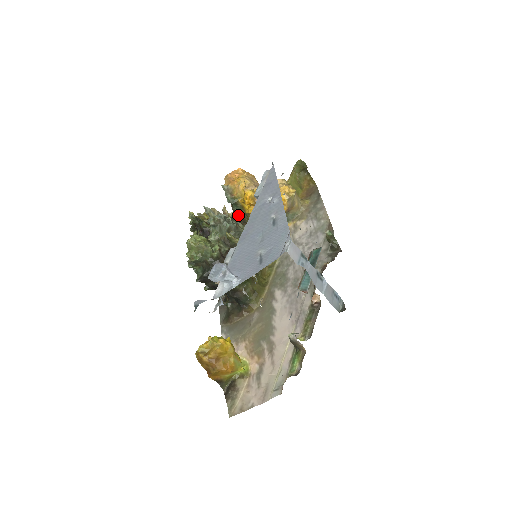
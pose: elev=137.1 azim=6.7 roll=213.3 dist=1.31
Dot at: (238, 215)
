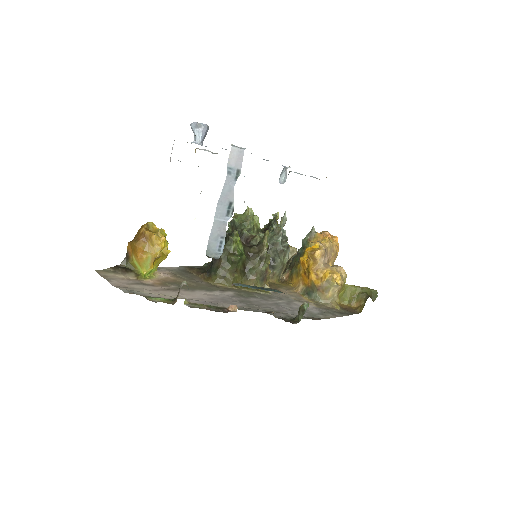
Dot at: (296, 257)
